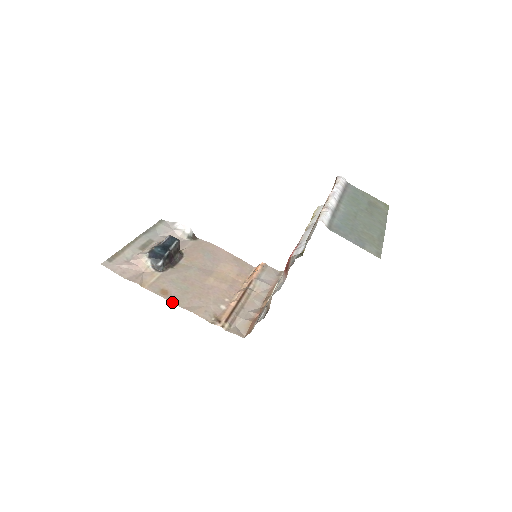
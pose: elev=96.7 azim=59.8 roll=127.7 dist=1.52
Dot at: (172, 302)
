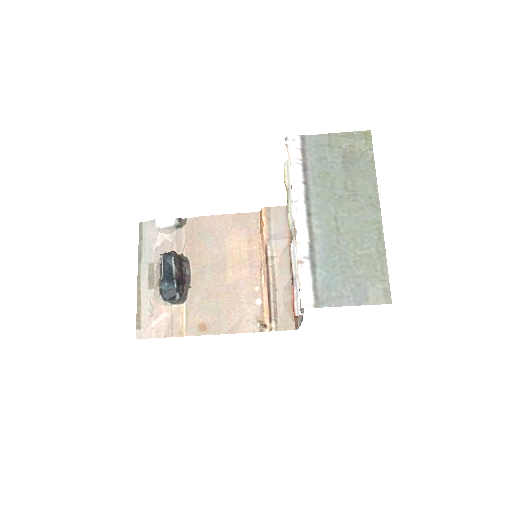
Dot at: (215, 334)
